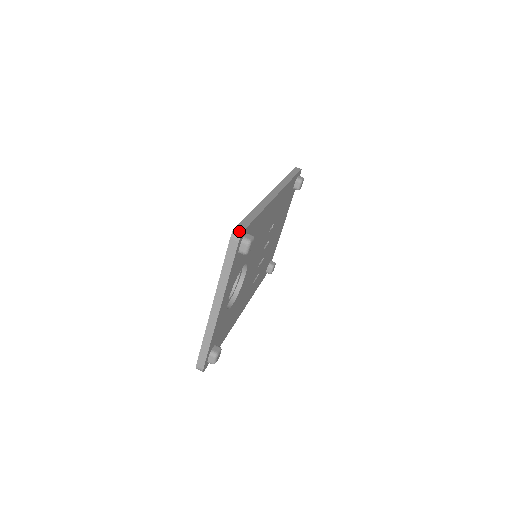
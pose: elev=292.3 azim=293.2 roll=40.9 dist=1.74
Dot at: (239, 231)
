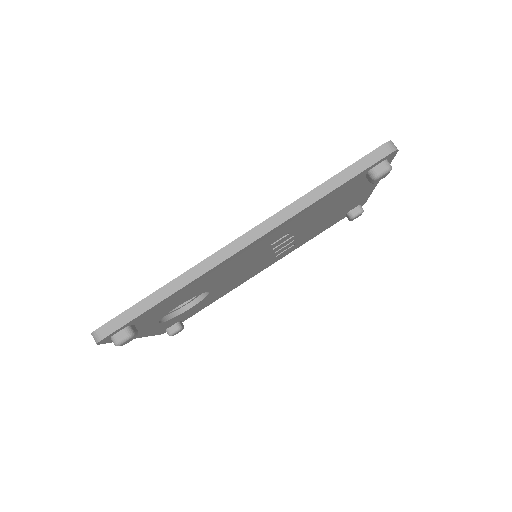
Dot at: (96, 338)
